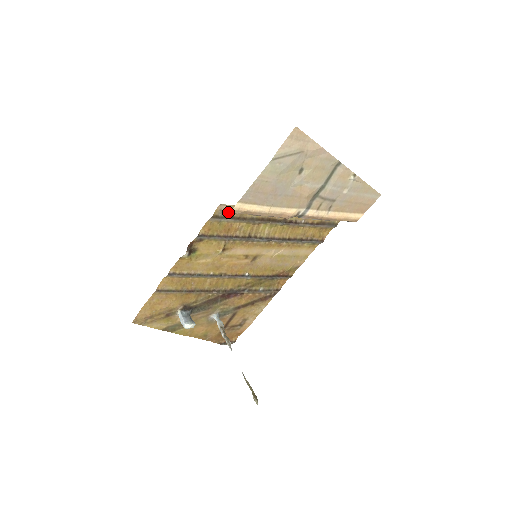
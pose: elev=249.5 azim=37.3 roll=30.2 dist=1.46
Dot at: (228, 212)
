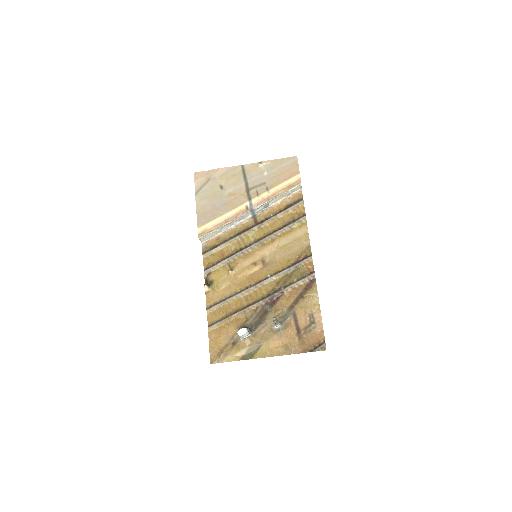
Dot at: (212, 245)
